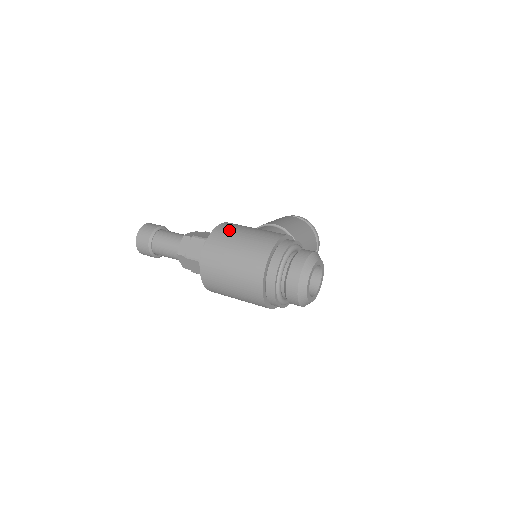
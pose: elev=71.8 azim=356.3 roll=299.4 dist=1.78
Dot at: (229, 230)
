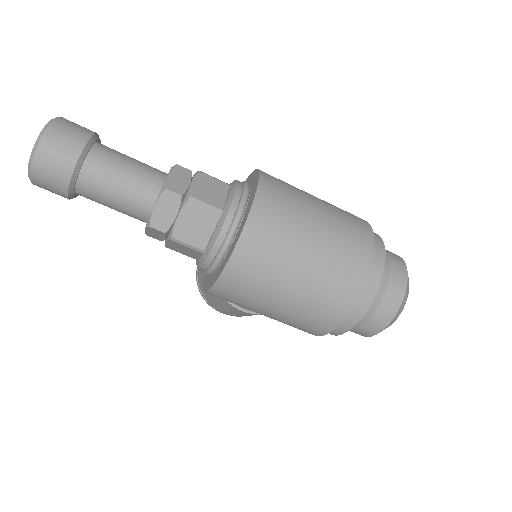
Dot at: (283, 181)
